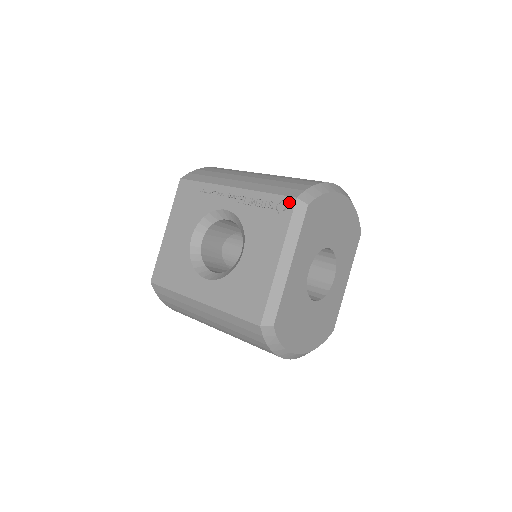
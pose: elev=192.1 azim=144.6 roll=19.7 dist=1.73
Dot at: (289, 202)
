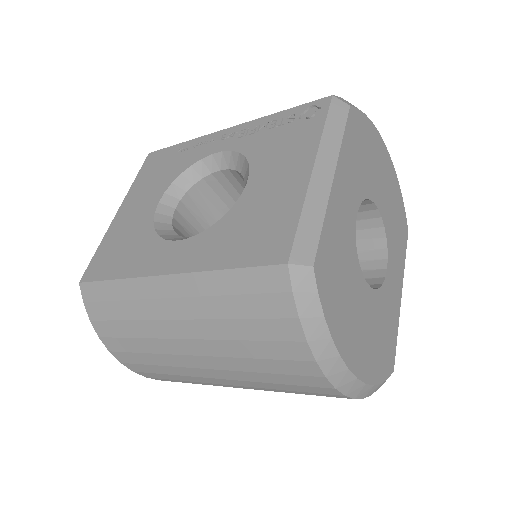
Dot at: (320, 103)
